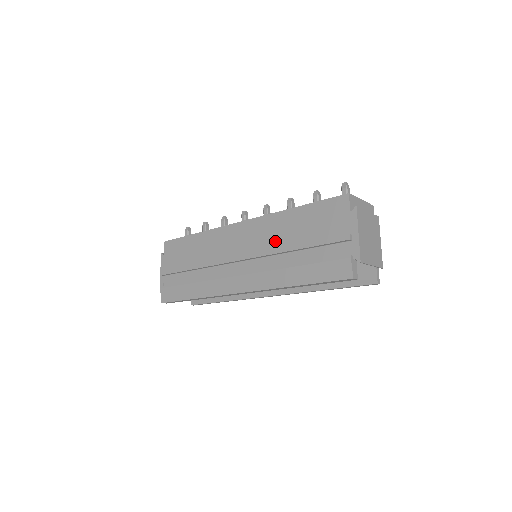
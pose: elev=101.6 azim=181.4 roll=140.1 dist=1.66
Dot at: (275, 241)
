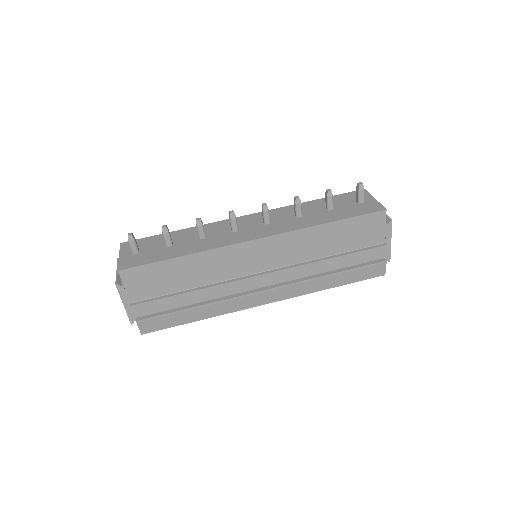
Dot at: (305, 254)
